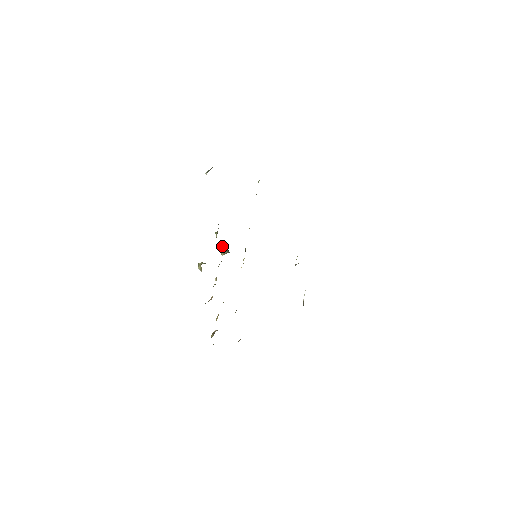
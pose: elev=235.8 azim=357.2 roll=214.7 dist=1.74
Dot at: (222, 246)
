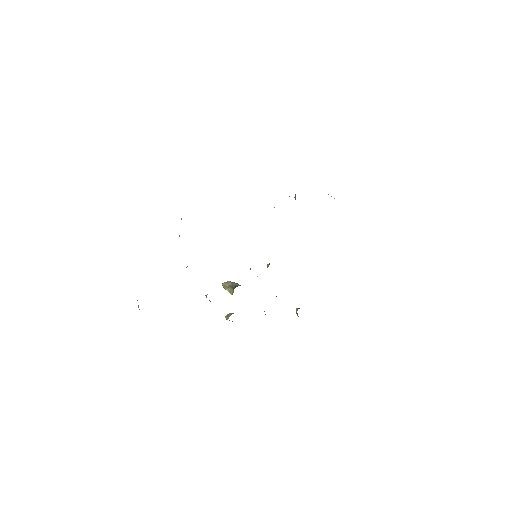
Dot at: (224, 286)
